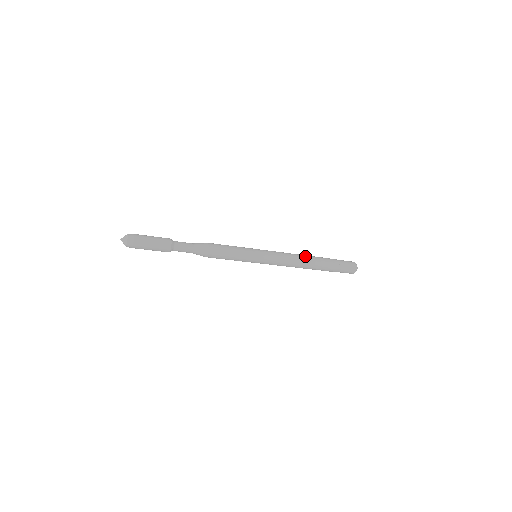
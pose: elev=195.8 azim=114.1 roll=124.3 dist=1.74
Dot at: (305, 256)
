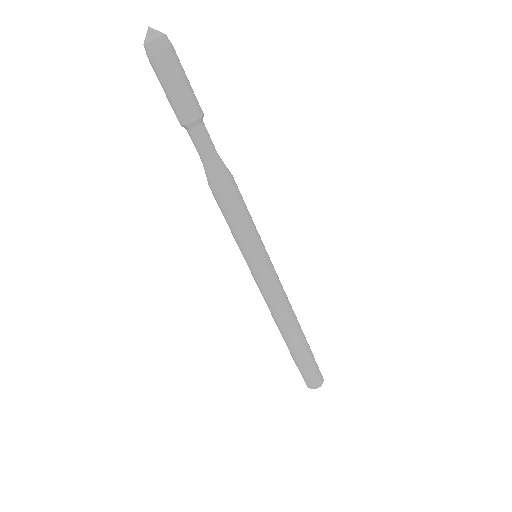
Dot at: (294, 313)
